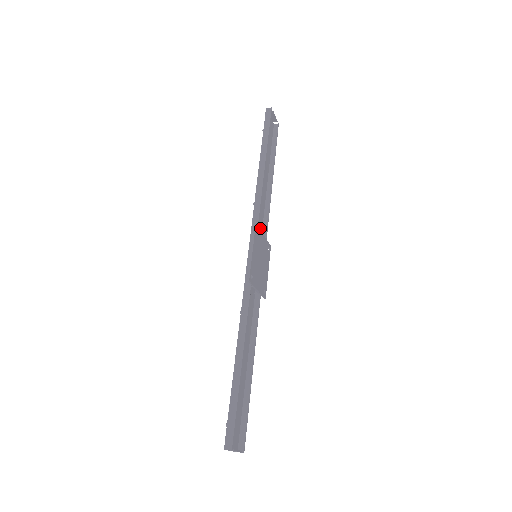
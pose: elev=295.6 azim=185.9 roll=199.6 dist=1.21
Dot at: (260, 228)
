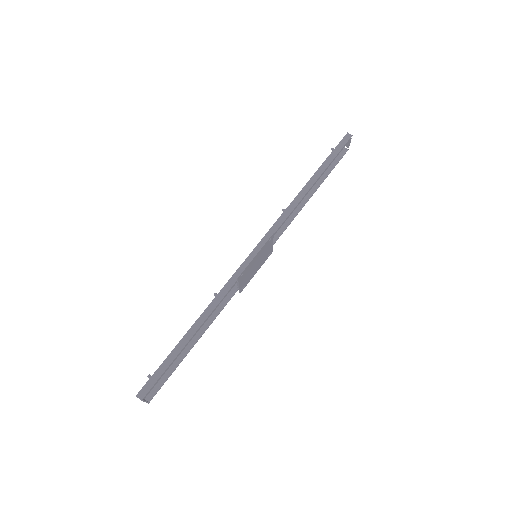
Dot at: occluded
